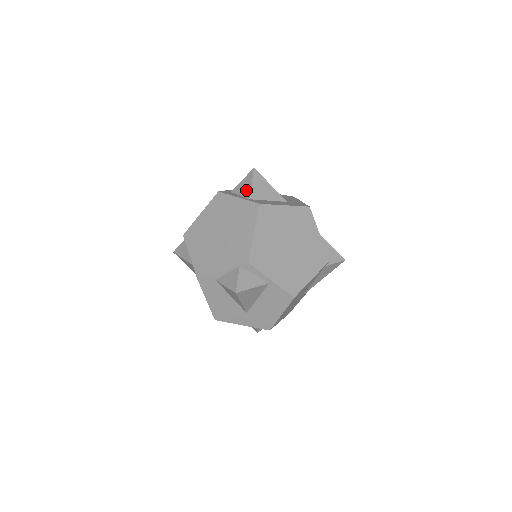
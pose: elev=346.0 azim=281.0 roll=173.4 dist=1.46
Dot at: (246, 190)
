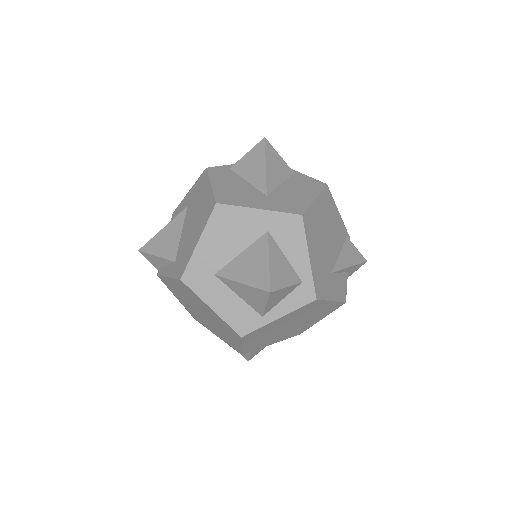
Dot at: occluded
